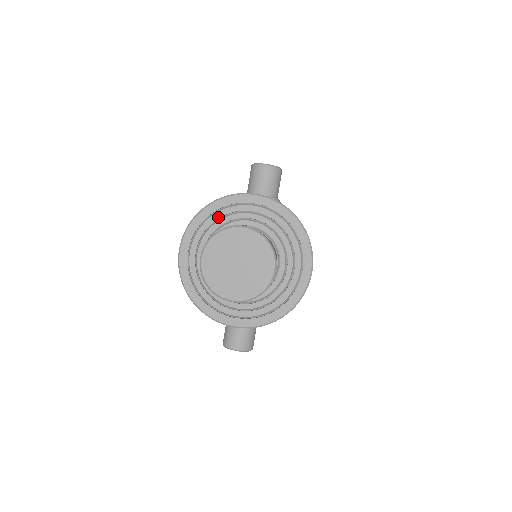
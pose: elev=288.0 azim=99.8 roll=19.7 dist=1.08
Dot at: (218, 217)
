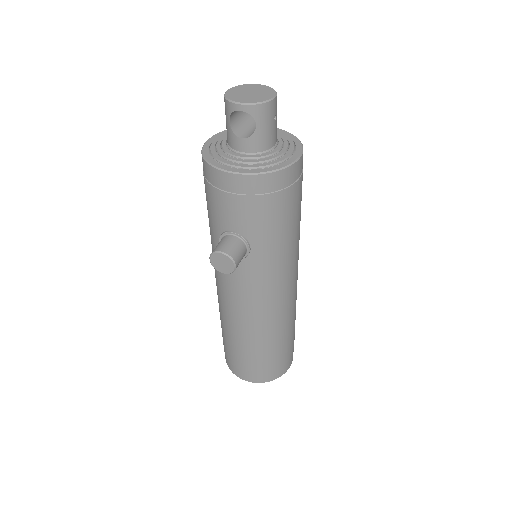
Dot at: occluded
